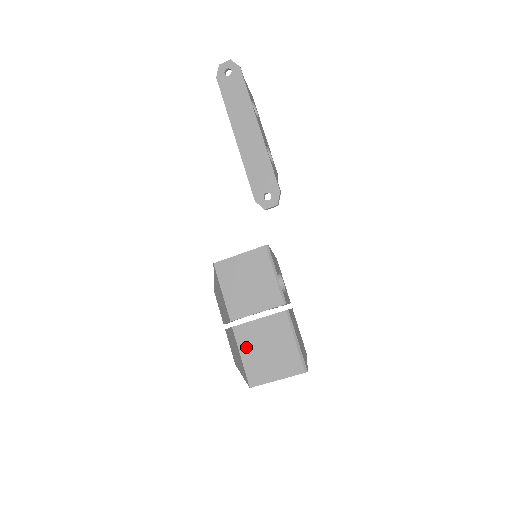
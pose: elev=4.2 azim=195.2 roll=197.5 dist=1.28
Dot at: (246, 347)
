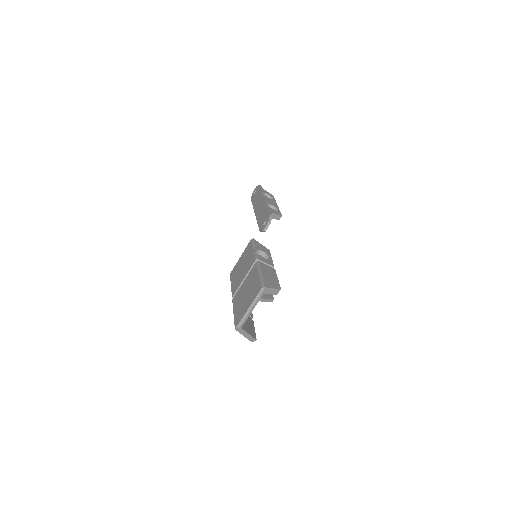
Dot at: (236, 305)
